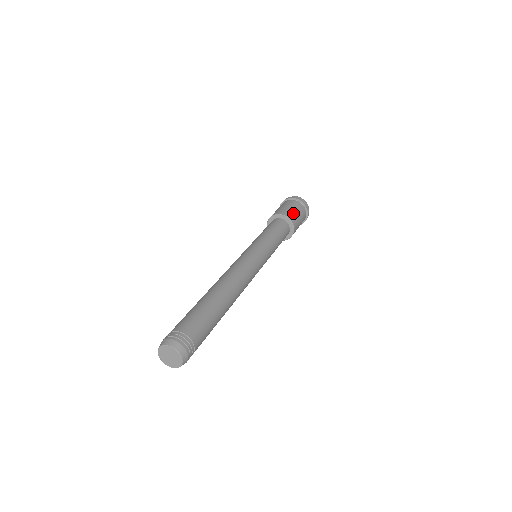
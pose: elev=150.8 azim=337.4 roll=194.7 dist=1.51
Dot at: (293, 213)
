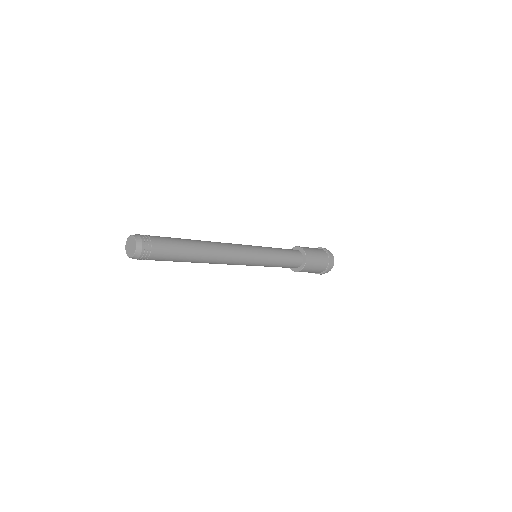
Dot at: occluded
